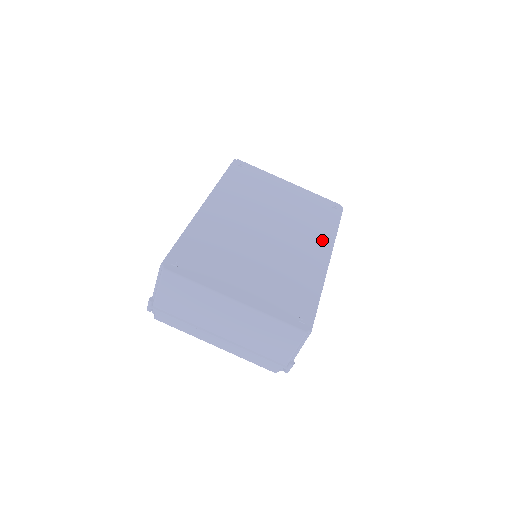
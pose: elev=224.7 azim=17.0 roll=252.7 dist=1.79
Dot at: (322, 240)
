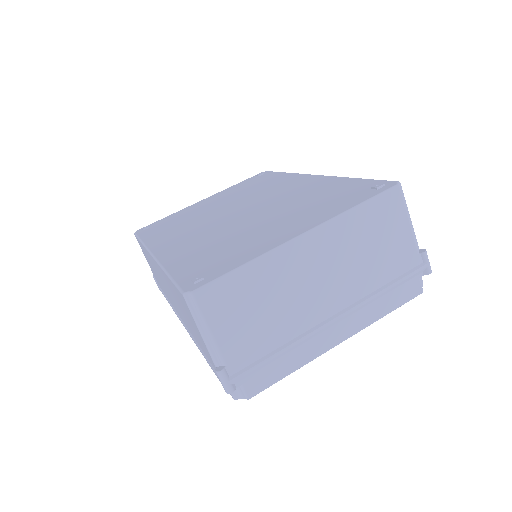
Dot at: (288, 180)
